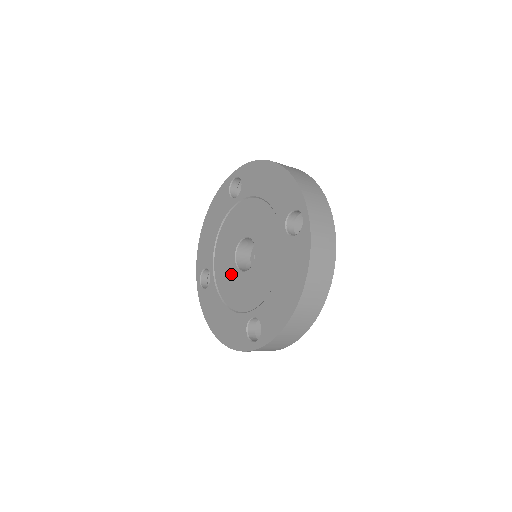
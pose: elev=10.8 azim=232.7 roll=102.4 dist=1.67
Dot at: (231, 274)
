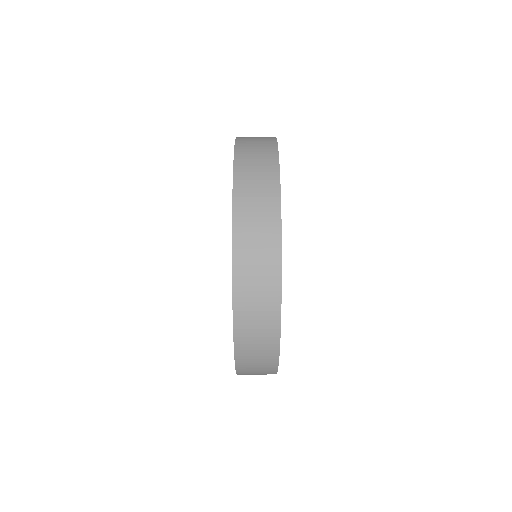
Dot at: occluded
